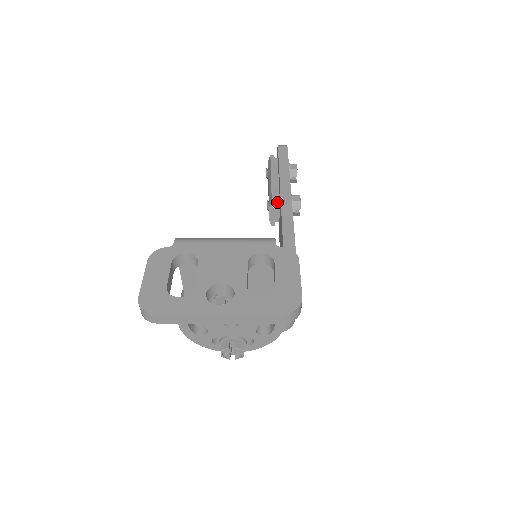
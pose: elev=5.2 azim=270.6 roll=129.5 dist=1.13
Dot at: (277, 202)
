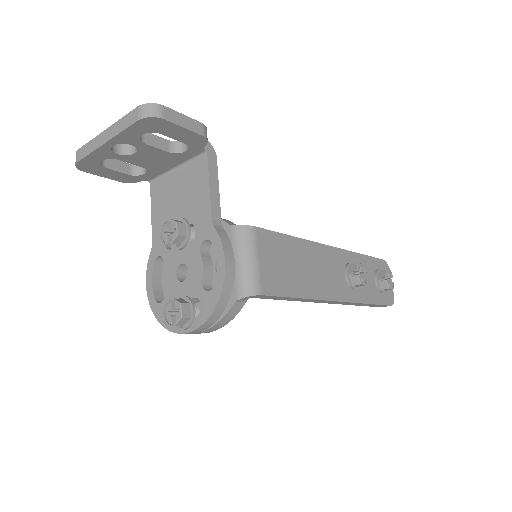
Dot at: occluded
